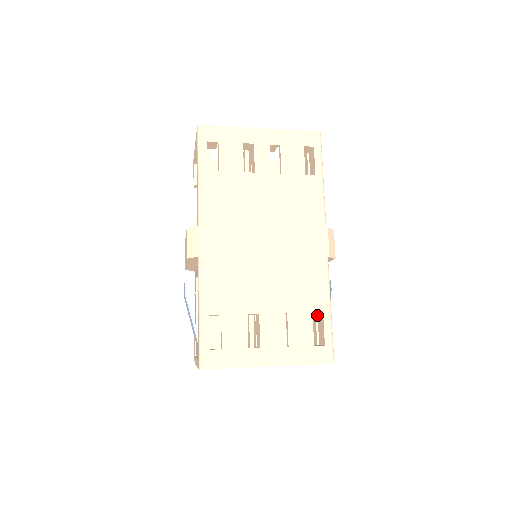
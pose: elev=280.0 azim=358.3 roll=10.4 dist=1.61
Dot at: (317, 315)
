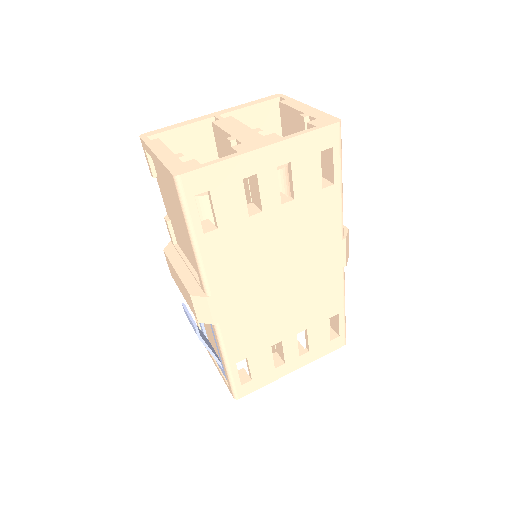
Dot at: occluded
